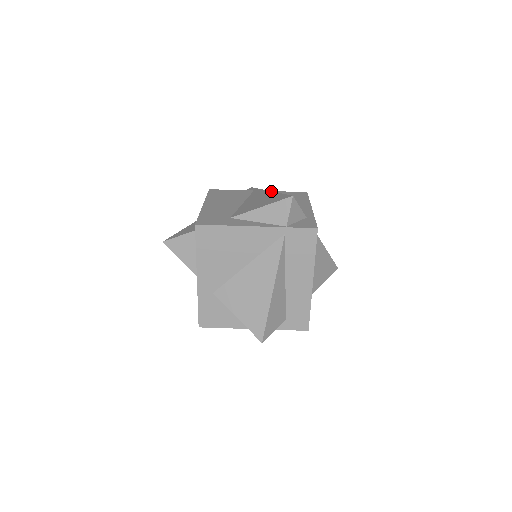
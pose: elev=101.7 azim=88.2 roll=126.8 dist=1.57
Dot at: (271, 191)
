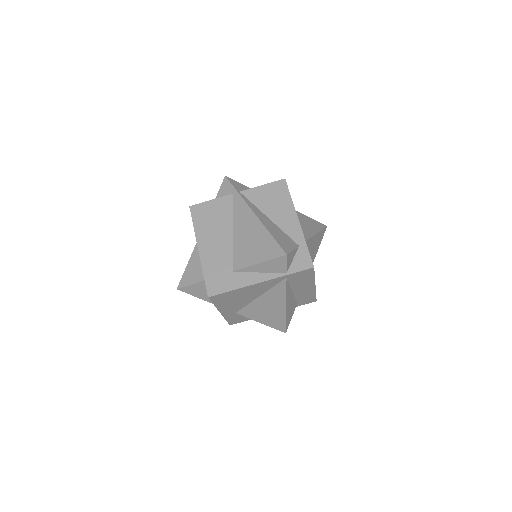
Dot at: (256, 217)
